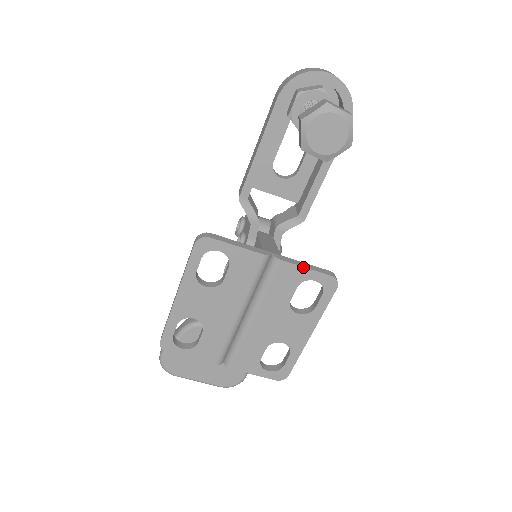
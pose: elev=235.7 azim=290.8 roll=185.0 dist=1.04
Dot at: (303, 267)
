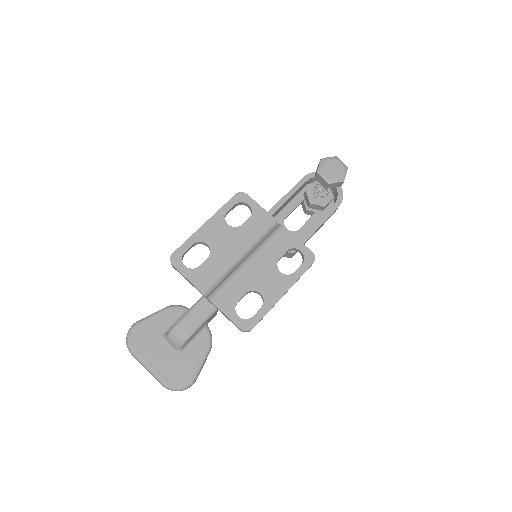
Dot at: (296, 238)
